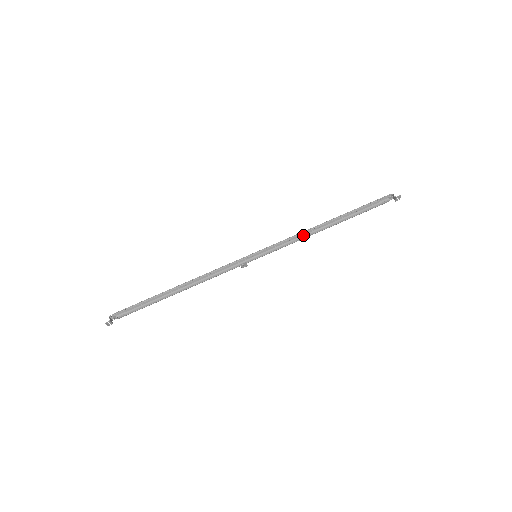
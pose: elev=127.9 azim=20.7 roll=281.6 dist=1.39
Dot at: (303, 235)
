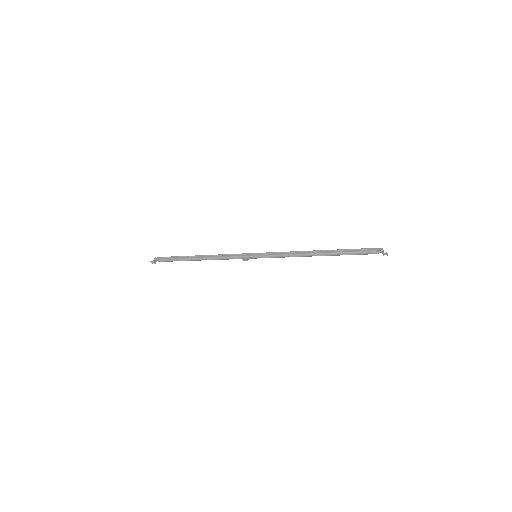
Dot at: (294, 254)
